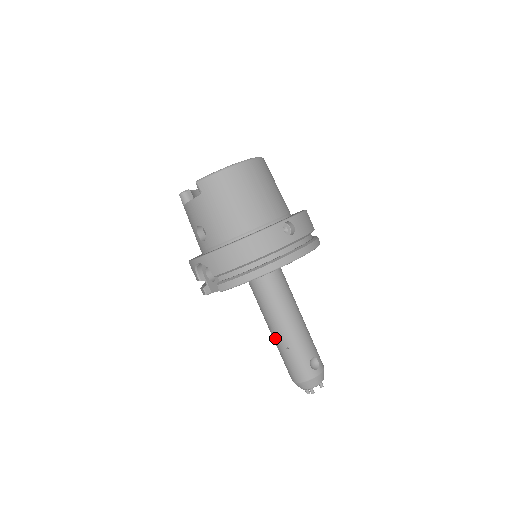
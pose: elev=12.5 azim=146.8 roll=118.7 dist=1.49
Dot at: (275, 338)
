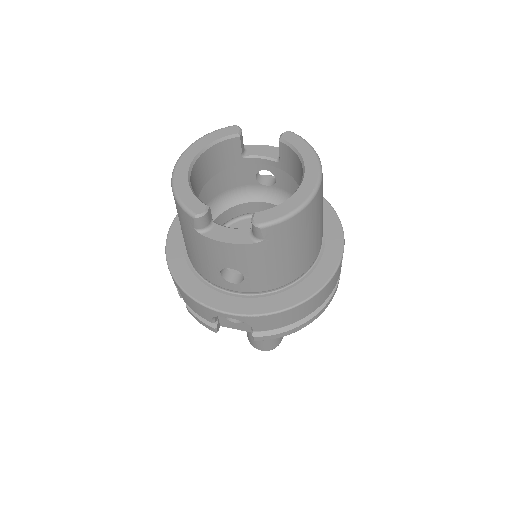
Dot at: occluded
